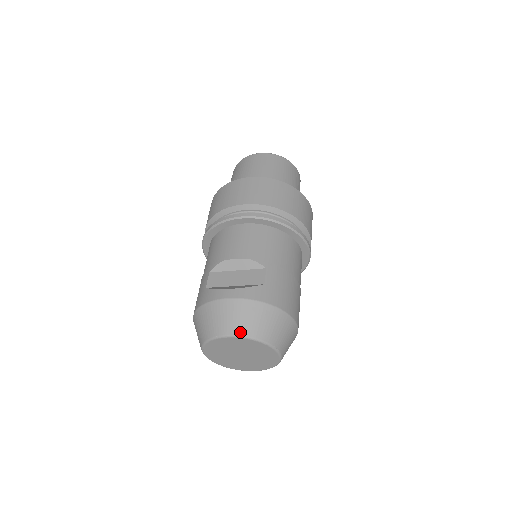
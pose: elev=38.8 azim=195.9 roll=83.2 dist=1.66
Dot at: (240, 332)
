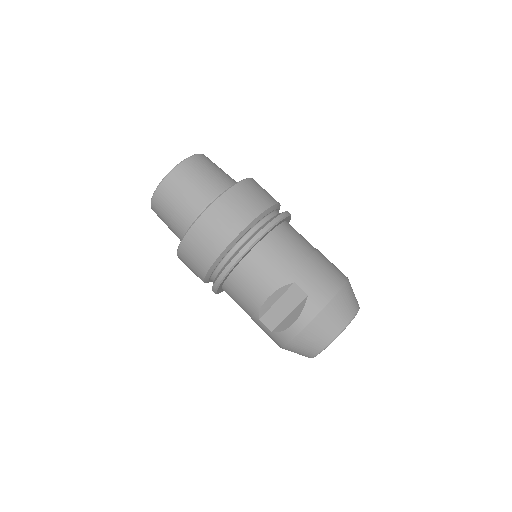
Dot at: (331, 338)
